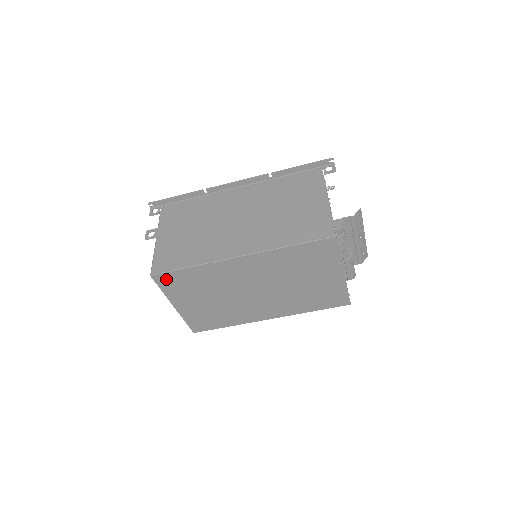
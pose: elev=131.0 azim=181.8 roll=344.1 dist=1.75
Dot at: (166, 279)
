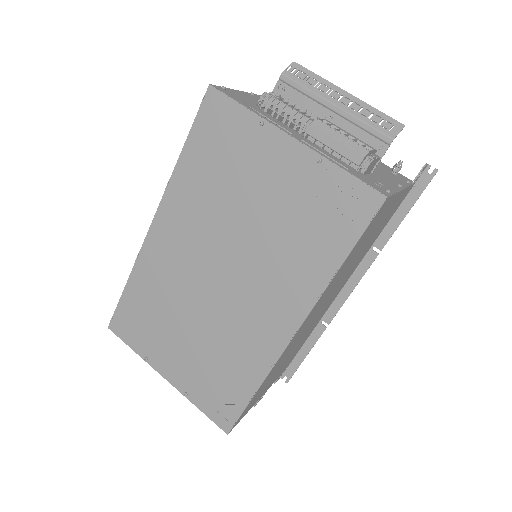
Dot at: (123, 323)
